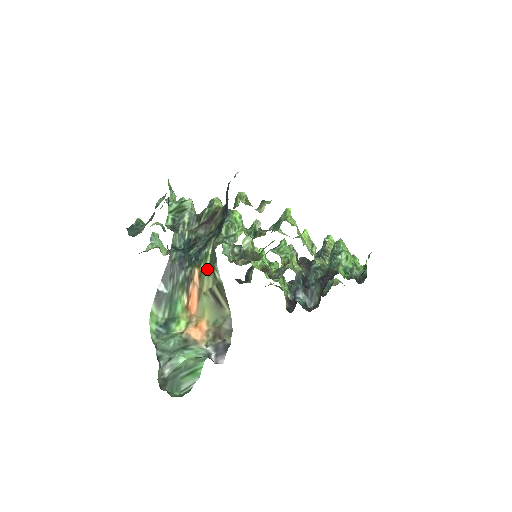
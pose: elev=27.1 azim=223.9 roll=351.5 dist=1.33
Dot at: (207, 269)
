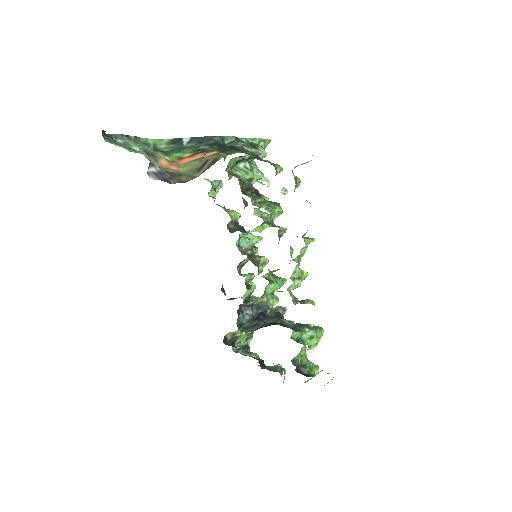
Dot at: (222, 156)
